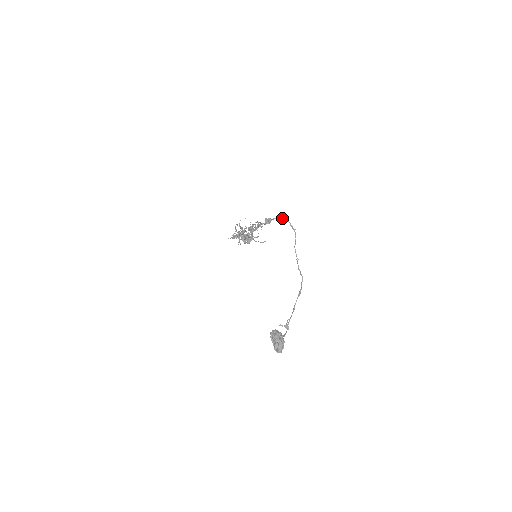
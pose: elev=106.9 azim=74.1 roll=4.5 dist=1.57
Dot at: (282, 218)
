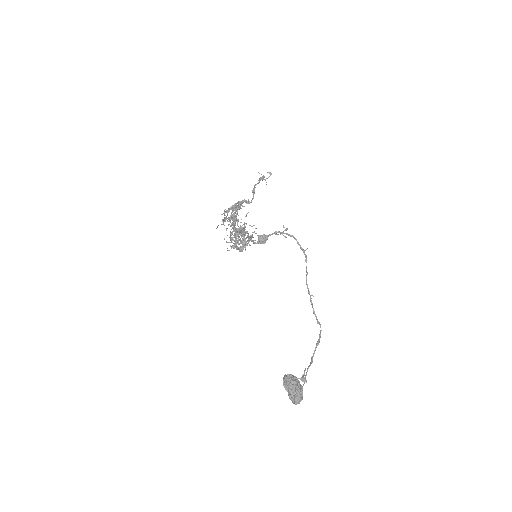
Dot at: (284, 230)
